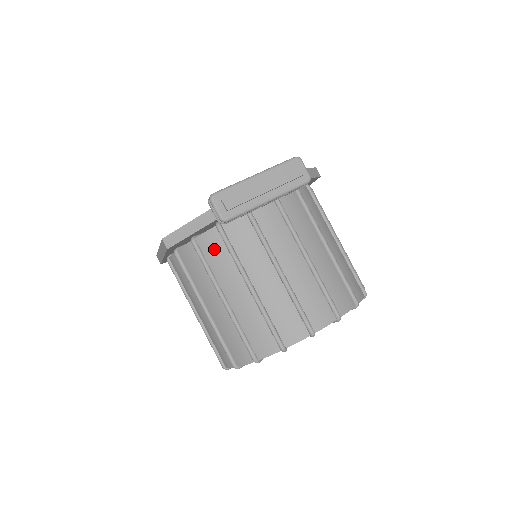
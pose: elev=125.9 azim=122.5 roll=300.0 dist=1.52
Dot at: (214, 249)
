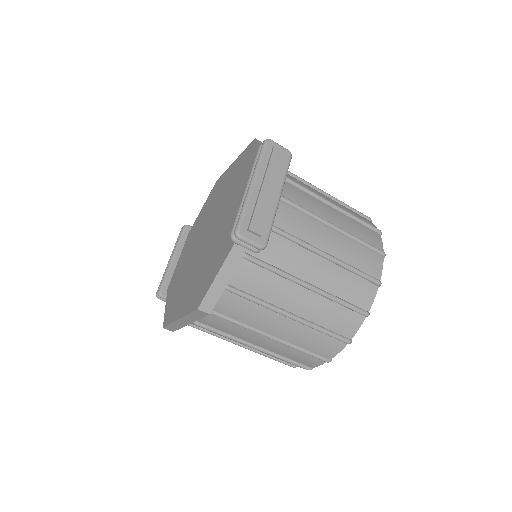
Dot at: (254, 280)
